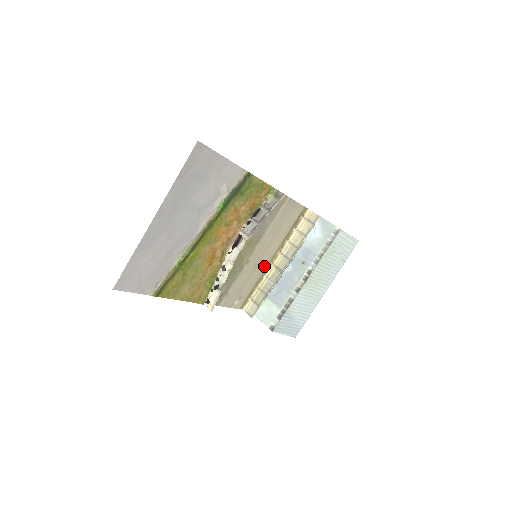
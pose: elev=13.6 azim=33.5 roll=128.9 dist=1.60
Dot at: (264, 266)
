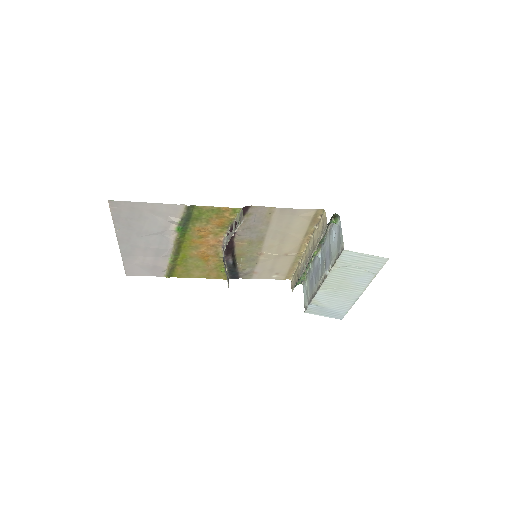
Dot at: (292, 254)
